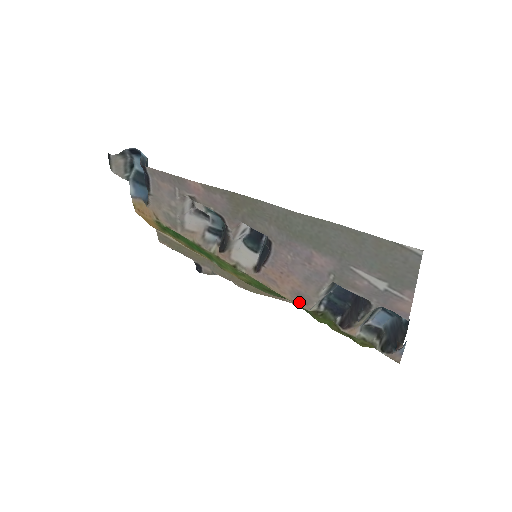
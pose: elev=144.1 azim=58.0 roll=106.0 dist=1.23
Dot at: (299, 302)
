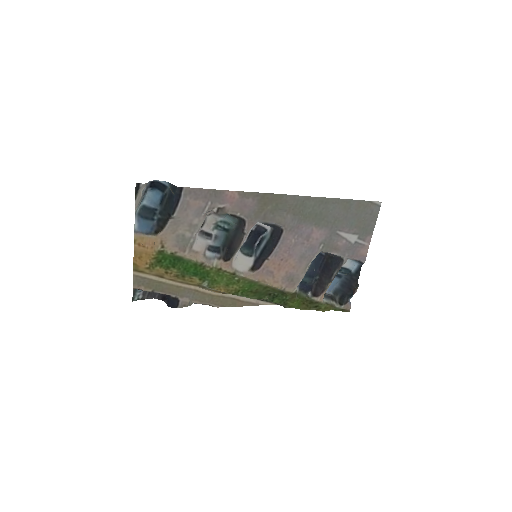
Dot at: (287, 286)
